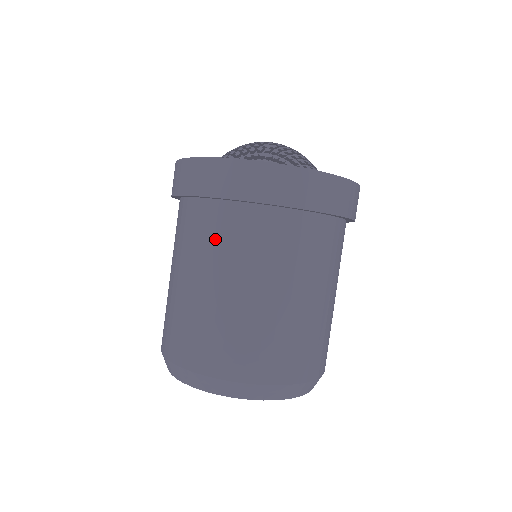
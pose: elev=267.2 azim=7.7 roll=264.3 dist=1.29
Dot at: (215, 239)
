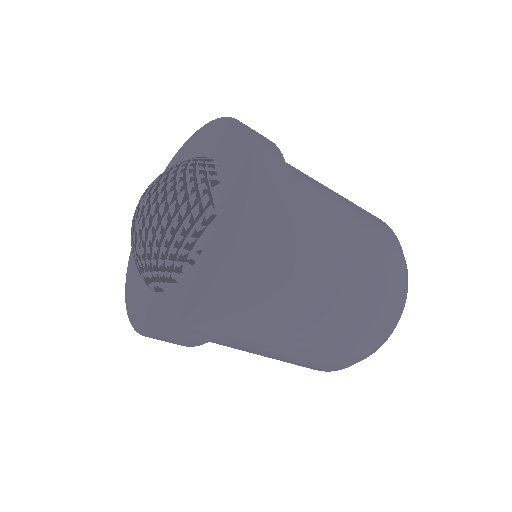
Dot at: occluded
